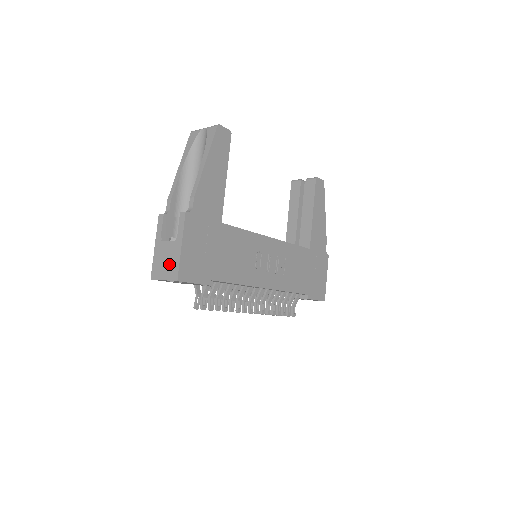
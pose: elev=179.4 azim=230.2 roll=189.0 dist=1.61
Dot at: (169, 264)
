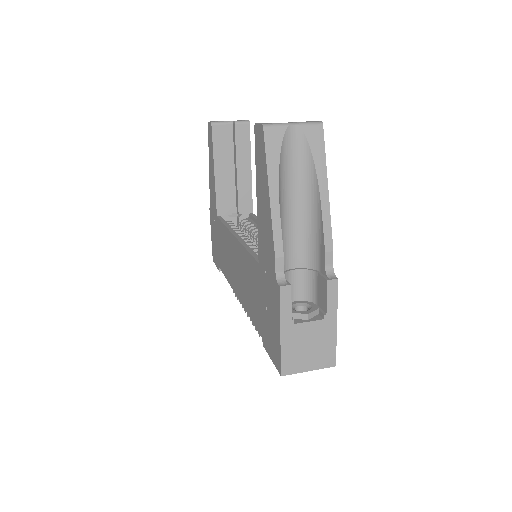
Dot at: (317, 350)
